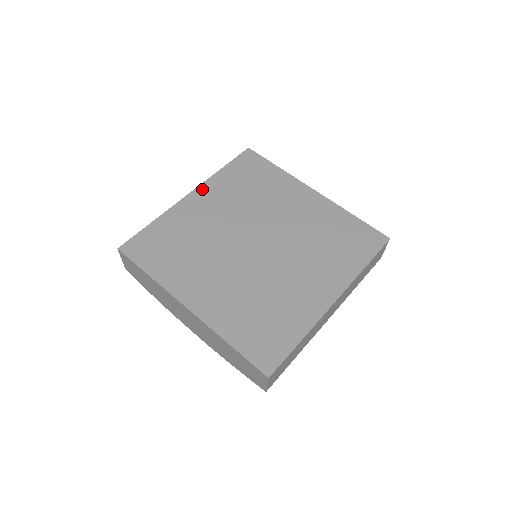
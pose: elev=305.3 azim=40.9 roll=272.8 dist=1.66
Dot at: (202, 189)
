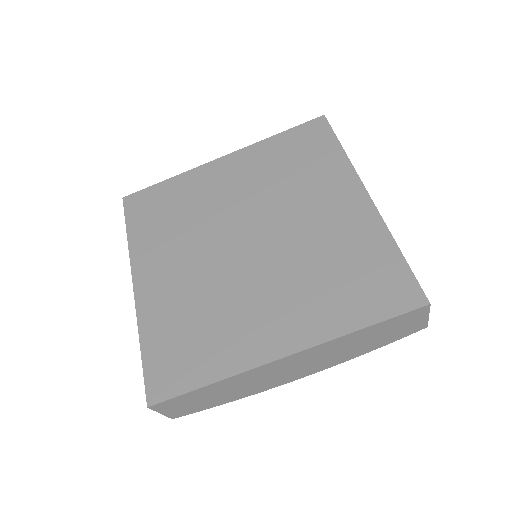
Dot at: (138, 269)
